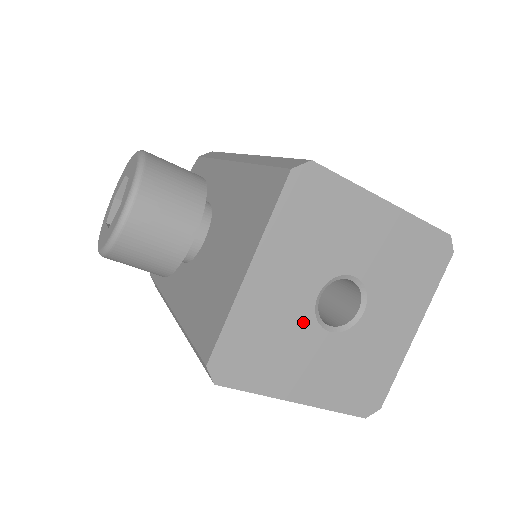
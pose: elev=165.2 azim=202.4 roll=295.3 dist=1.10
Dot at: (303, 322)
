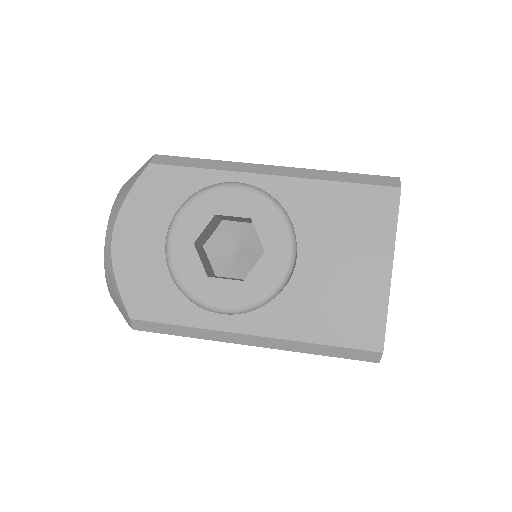
Dot at: occluded
